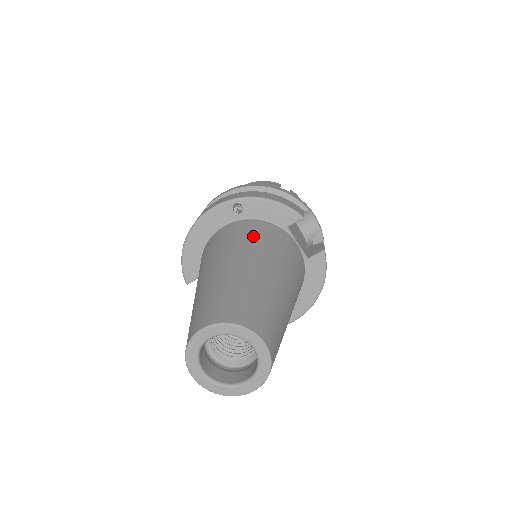
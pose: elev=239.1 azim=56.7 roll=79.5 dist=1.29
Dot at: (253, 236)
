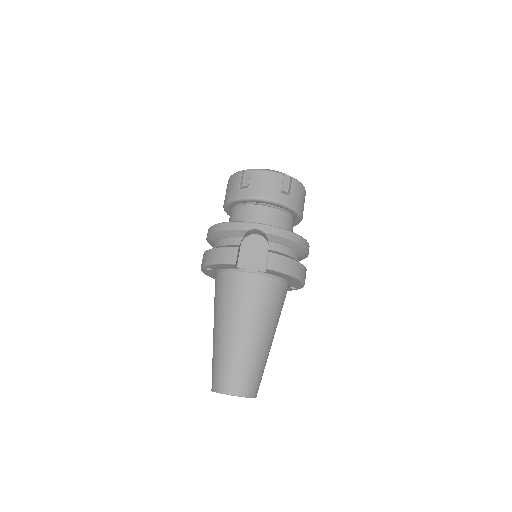
Dot at: (219, 296)
